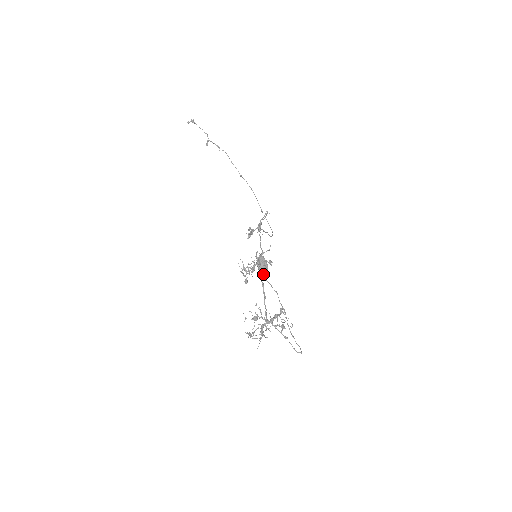
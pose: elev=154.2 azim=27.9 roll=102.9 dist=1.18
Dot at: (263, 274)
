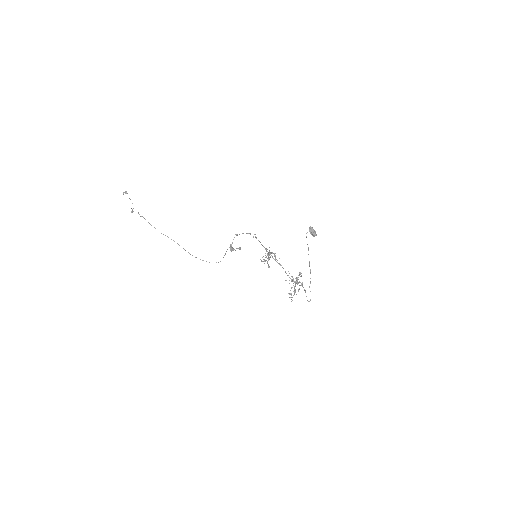
Dot at: occluded
